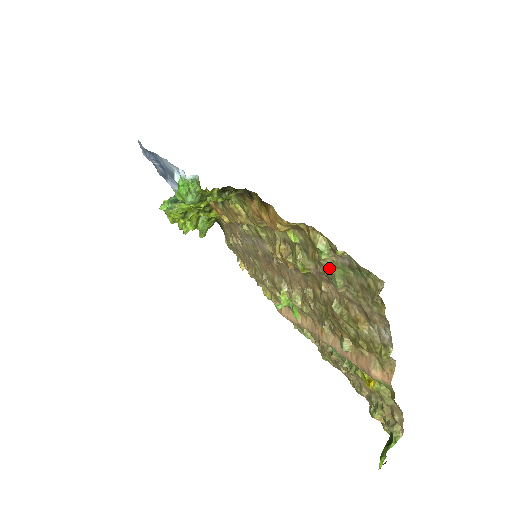
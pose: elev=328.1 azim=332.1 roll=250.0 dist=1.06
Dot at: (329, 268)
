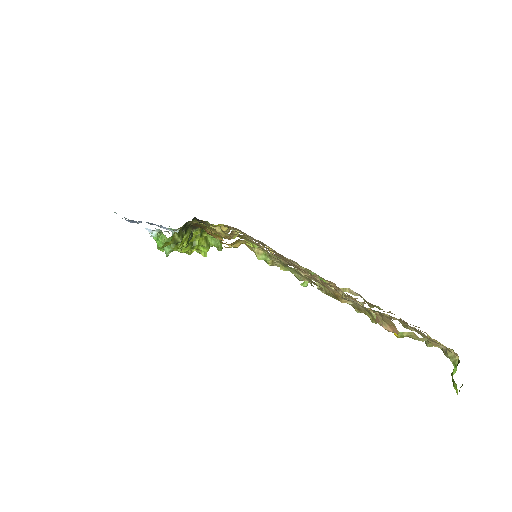
Dot at: (281, 269)
